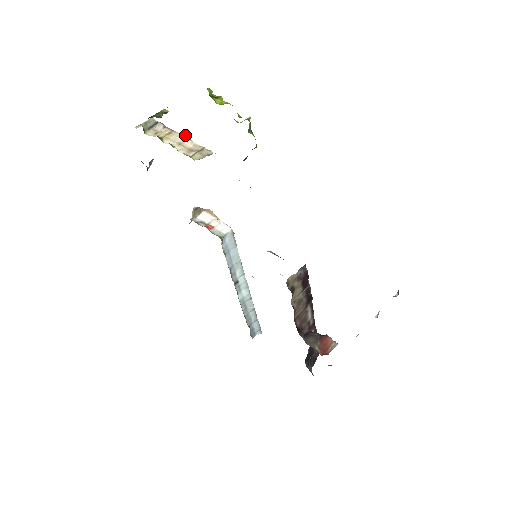
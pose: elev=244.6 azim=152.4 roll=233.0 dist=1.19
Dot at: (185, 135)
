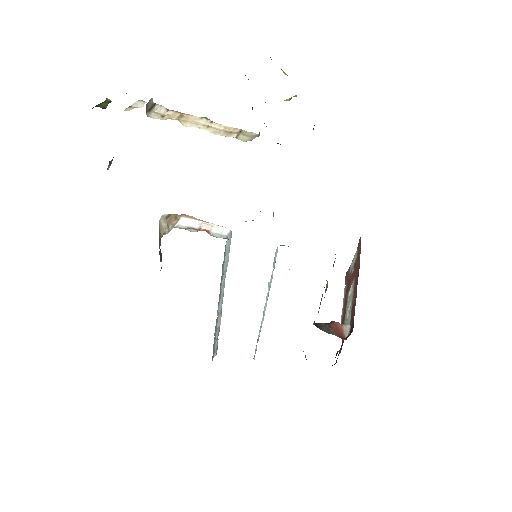
Dot at: (205, 118)
